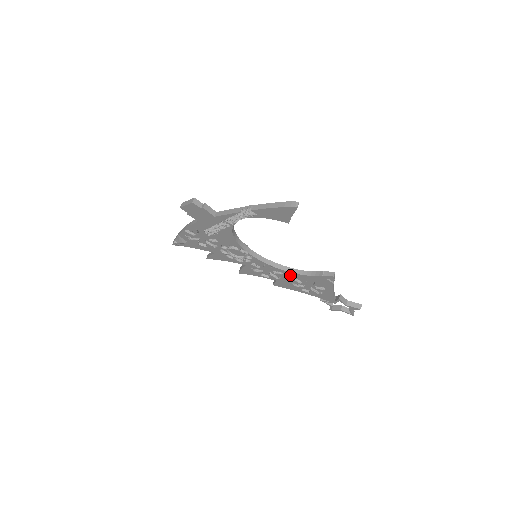
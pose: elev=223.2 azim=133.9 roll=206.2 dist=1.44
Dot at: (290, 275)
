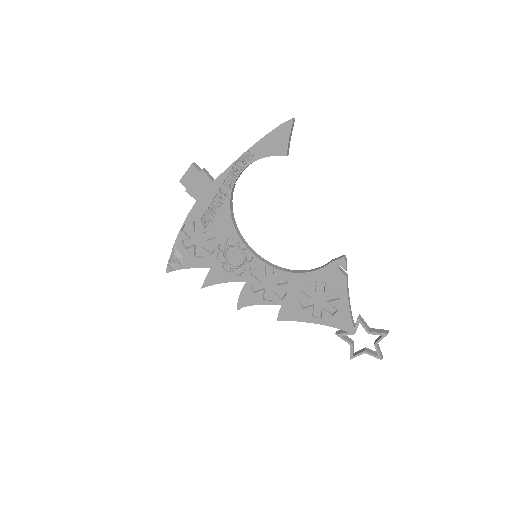
Dot at: (295, 281)
